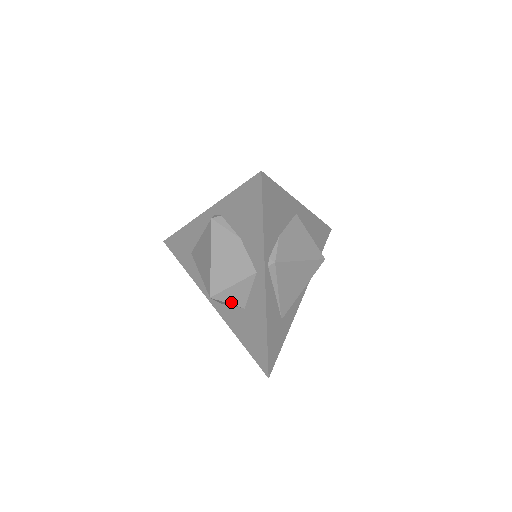
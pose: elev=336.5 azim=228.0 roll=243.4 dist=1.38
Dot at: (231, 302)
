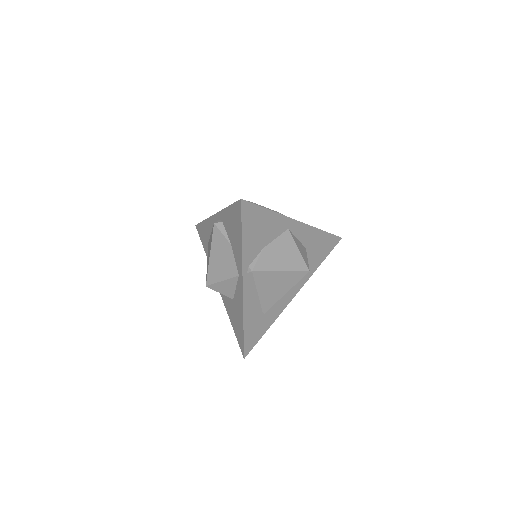
Dot at: (222, 293)
